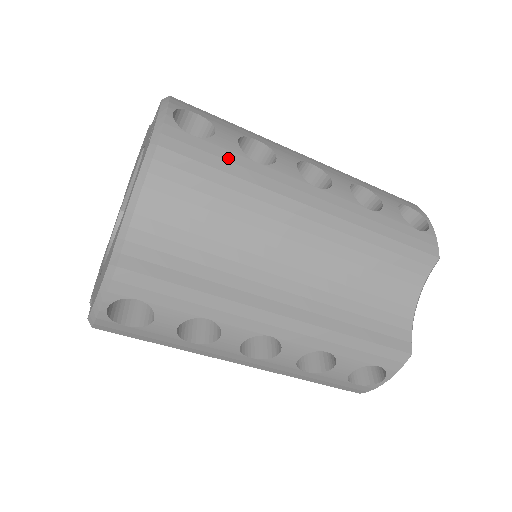
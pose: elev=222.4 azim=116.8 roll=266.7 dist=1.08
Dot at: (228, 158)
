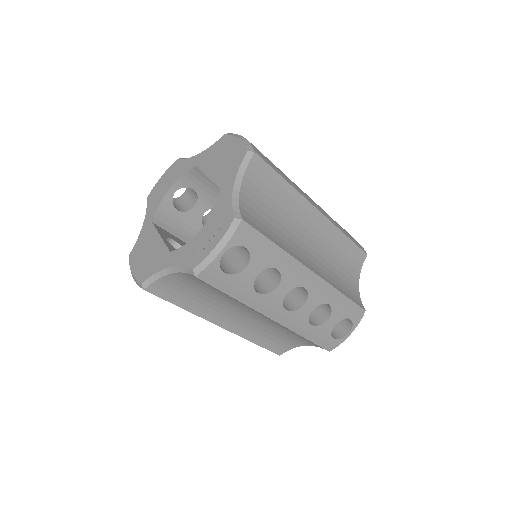
Dot at: (238, 288)
